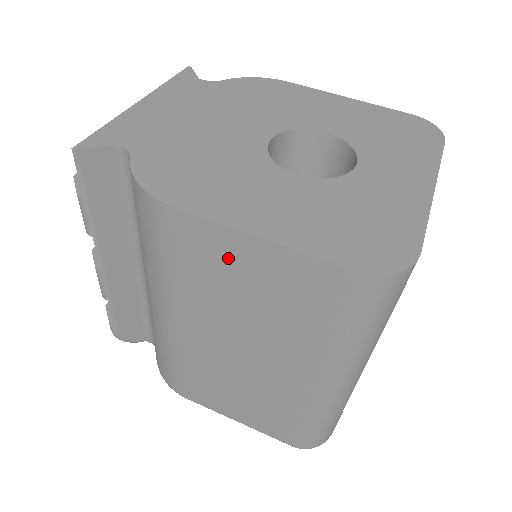
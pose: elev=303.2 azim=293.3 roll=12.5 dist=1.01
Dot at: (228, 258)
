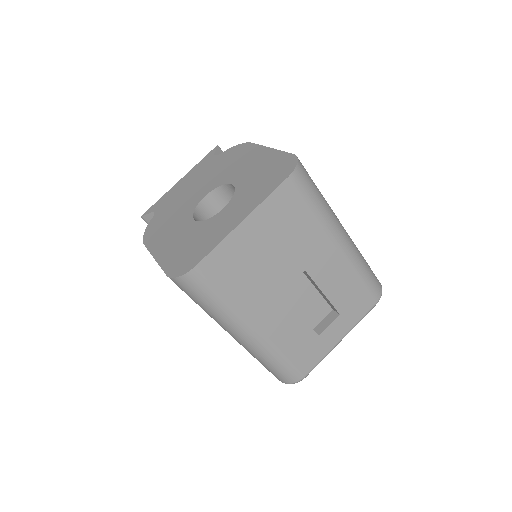
Dot at: occluded
